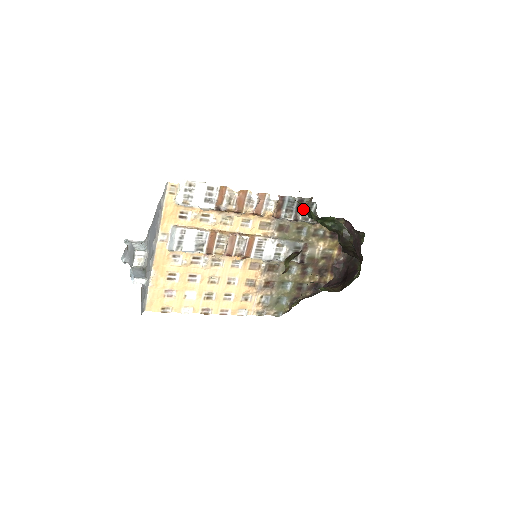
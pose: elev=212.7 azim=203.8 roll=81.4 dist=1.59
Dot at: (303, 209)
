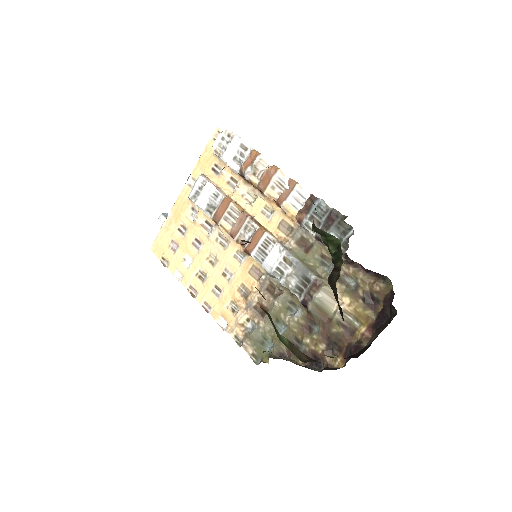
Dot at: (333, 228)
